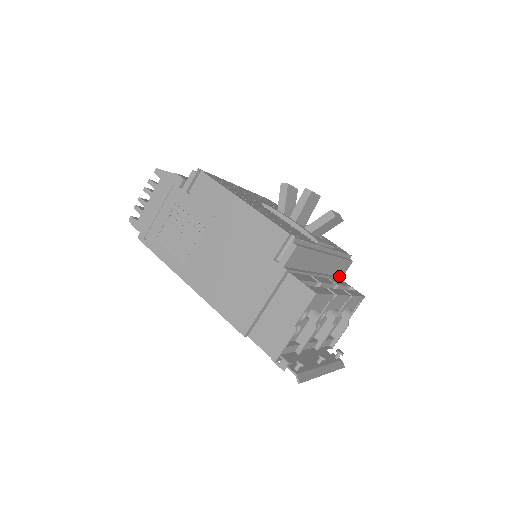
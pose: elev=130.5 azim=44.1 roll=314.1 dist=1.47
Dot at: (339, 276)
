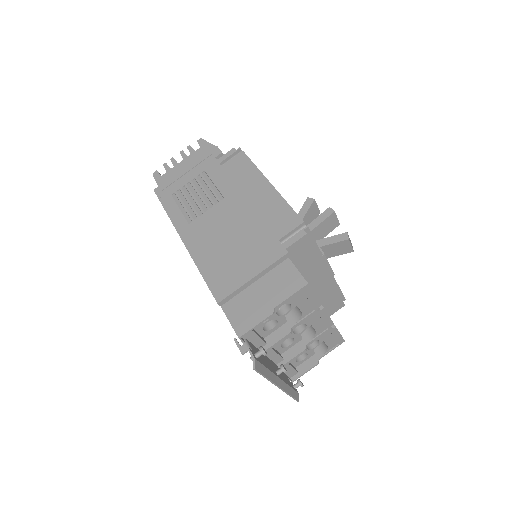
Dot at: (327, 313)
